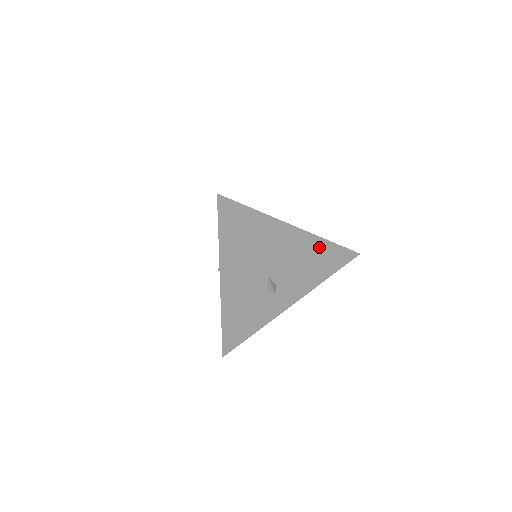
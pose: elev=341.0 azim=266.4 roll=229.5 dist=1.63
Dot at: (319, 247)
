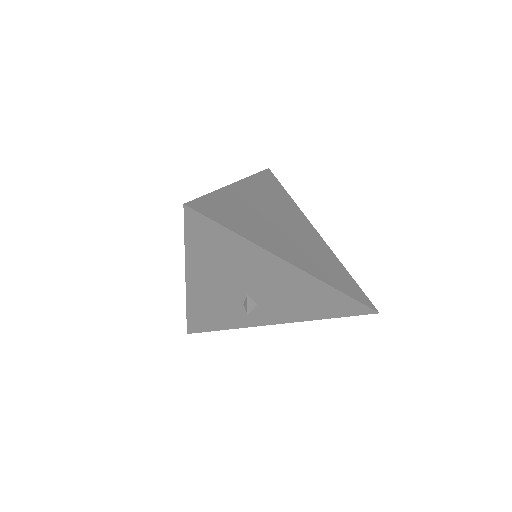
Dot at: (321, 290)
